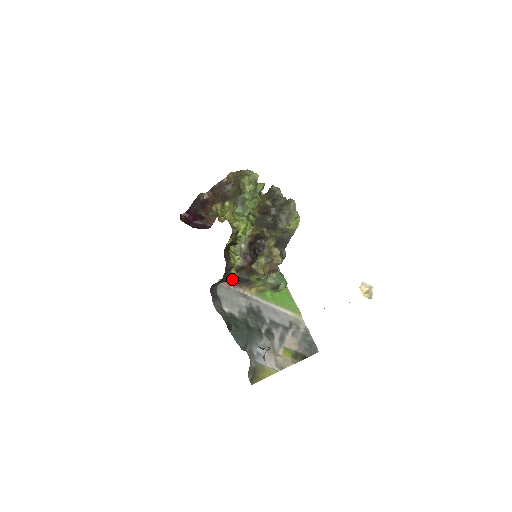
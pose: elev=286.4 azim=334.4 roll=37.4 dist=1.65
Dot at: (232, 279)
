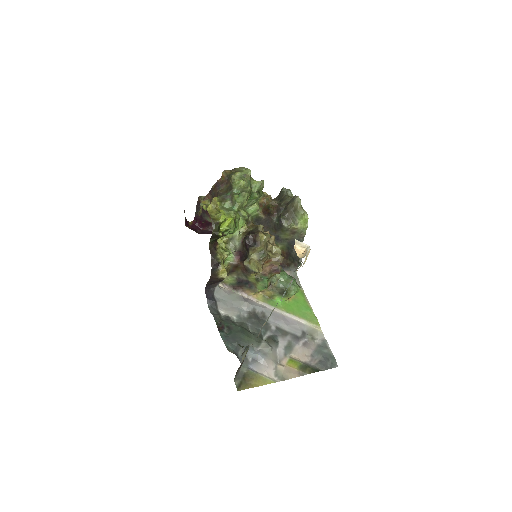
Dot at: (222, 277)
